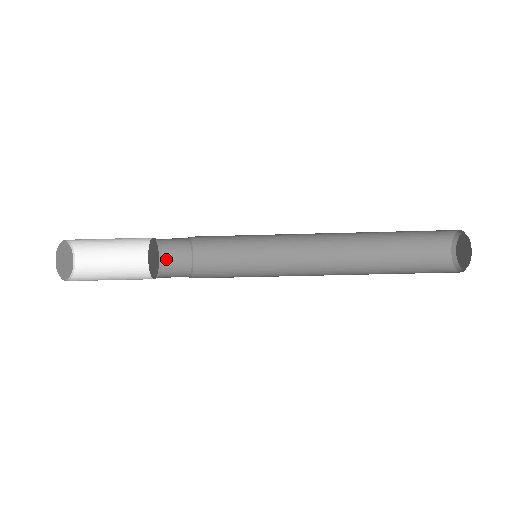
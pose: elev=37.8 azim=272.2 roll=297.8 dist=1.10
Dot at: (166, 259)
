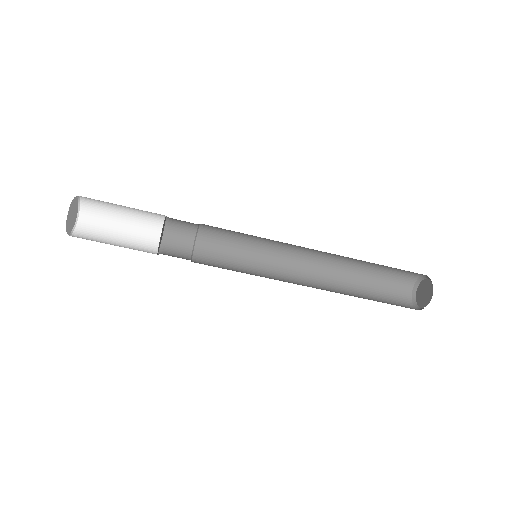
Dot at: (170, 233)
